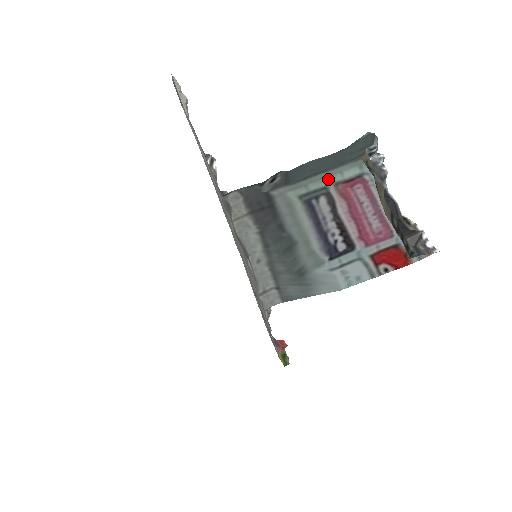
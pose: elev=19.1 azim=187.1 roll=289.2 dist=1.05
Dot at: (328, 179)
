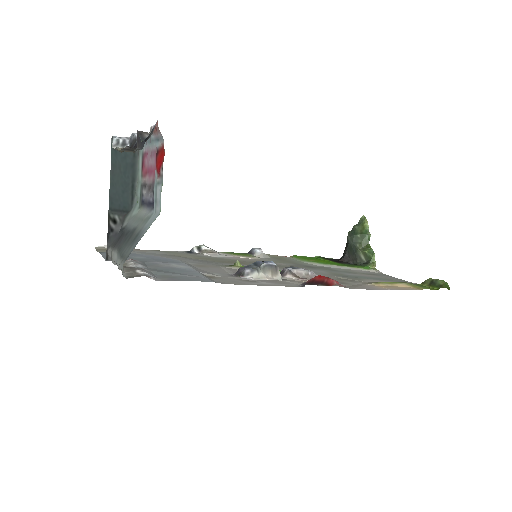
Dot at: (139, 180)
